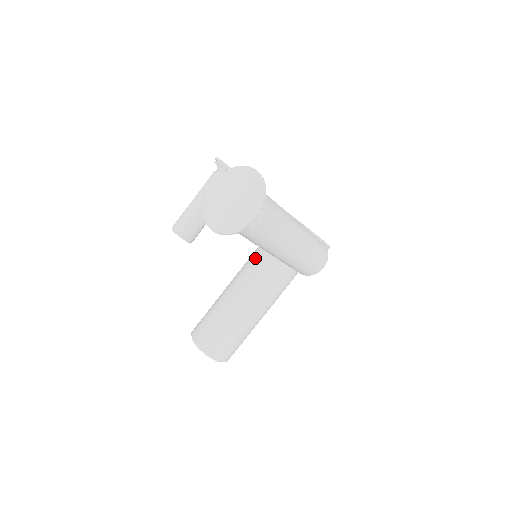
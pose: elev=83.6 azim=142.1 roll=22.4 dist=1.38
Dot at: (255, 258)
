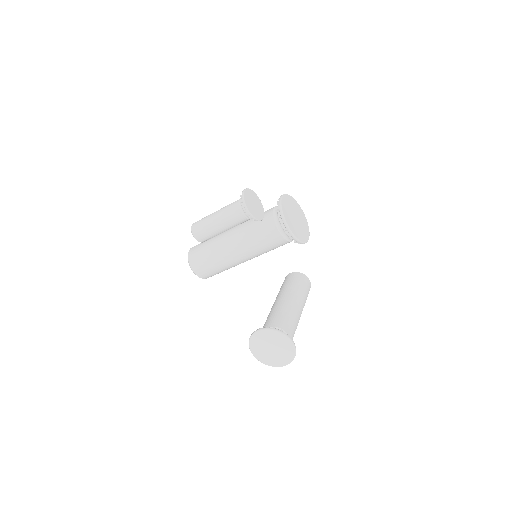
Dot at: (251, 239)
